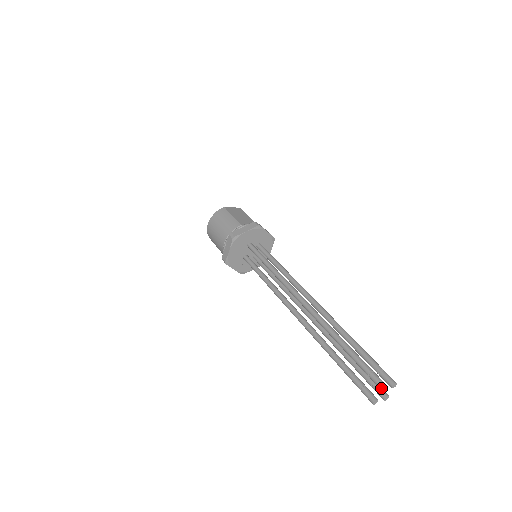
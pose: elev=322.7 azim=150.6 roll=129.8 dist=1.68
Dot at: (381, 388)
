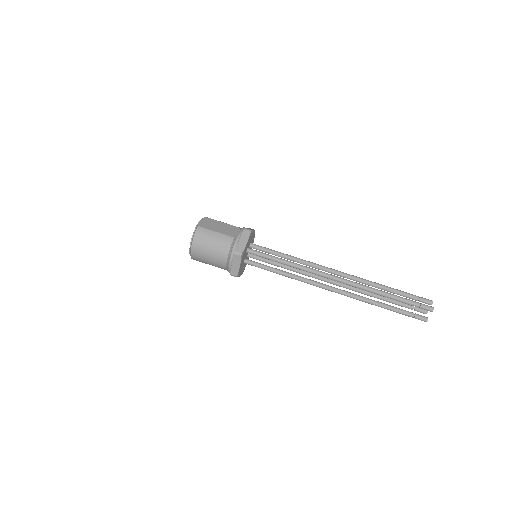
Dot at: (432, 311)
